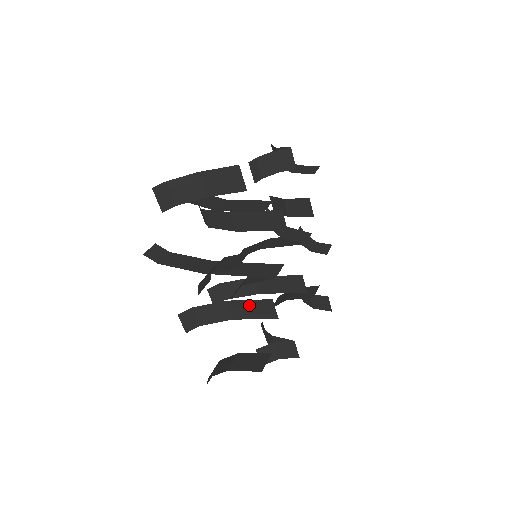
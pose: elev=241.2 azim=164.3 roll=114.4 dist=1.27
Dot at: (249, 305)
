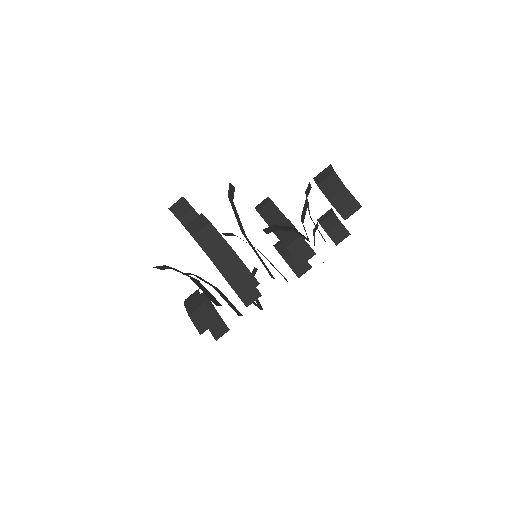
Dot at: (227, 301)
